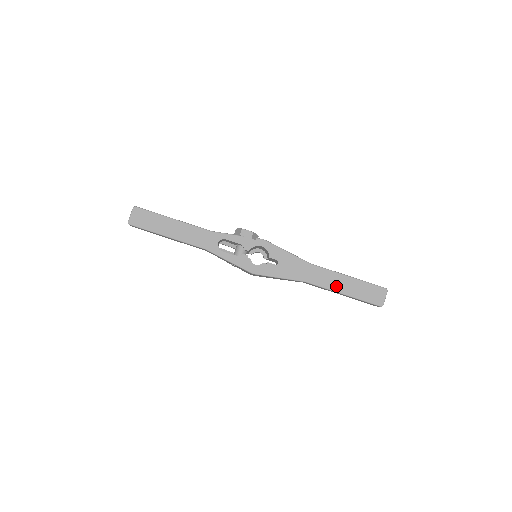
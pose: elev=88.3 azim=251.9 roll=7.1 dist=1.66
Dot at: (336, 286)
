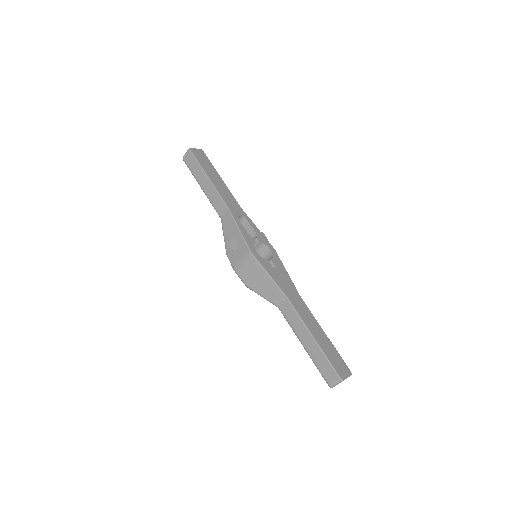
Dot at: (311, 327)
